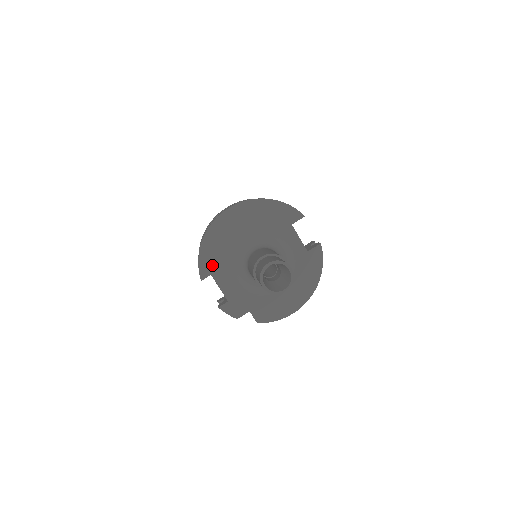
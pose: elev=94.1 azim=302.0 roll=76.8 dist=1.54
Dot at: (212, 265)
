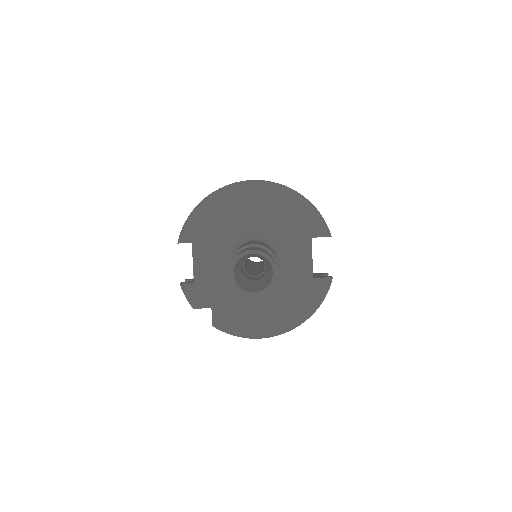
Dot at: (199, 233)
